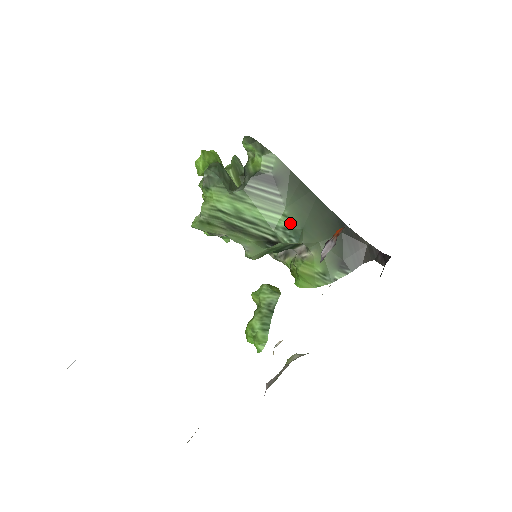
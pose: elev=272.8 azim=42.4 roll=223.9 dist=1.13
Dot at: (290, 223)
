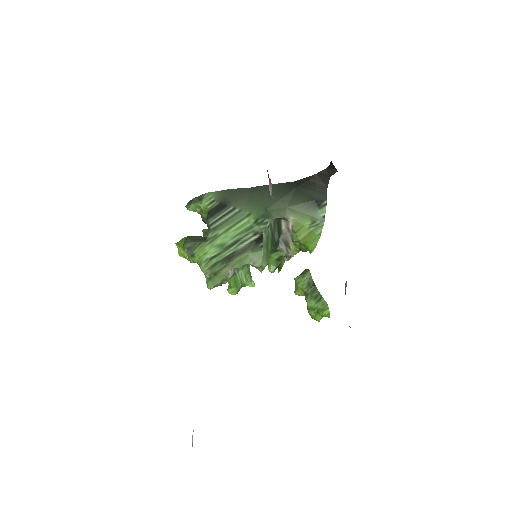
Dot at: (255, 215)
